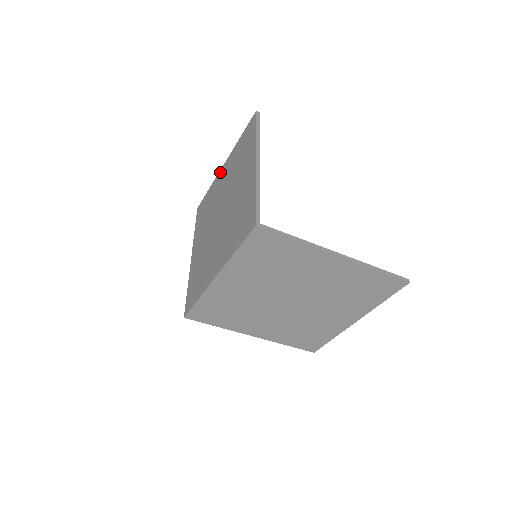
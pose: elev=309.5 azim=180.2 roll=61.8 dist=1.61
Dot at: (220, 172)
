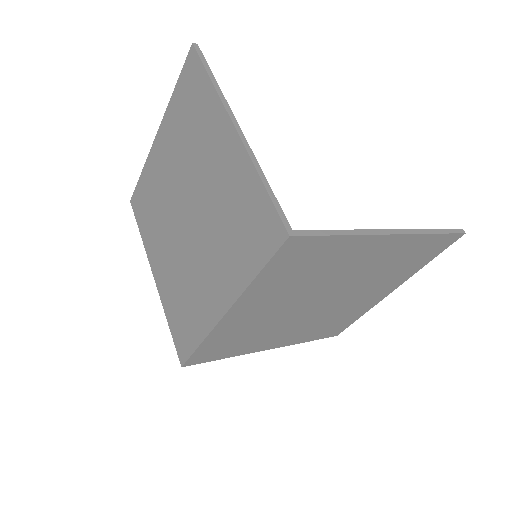
Dot at: (154, 146)
